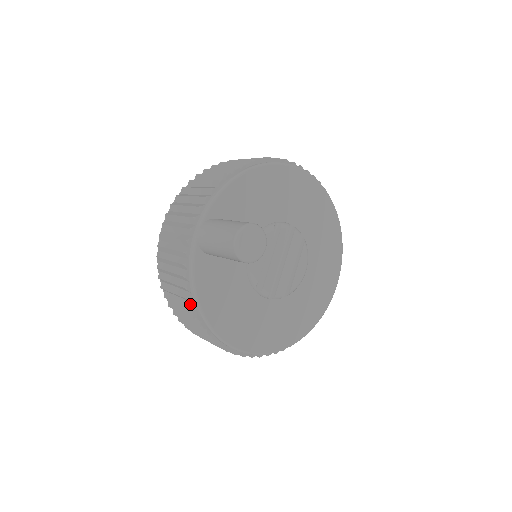
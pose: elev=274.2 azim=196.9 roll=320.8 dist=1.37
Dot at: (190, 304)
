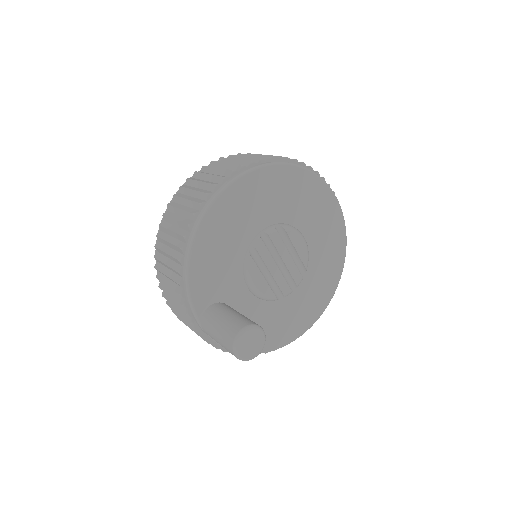
Dot at: occluded
